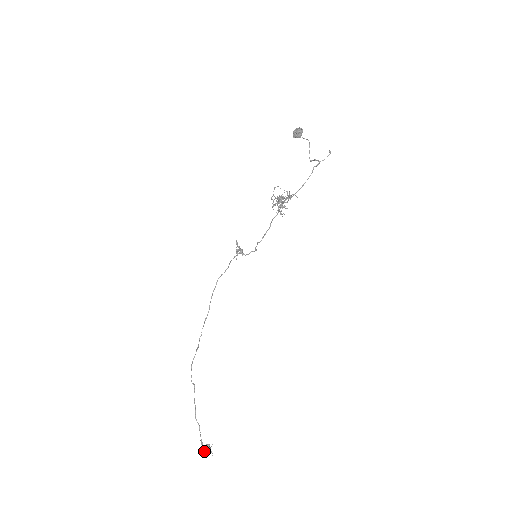
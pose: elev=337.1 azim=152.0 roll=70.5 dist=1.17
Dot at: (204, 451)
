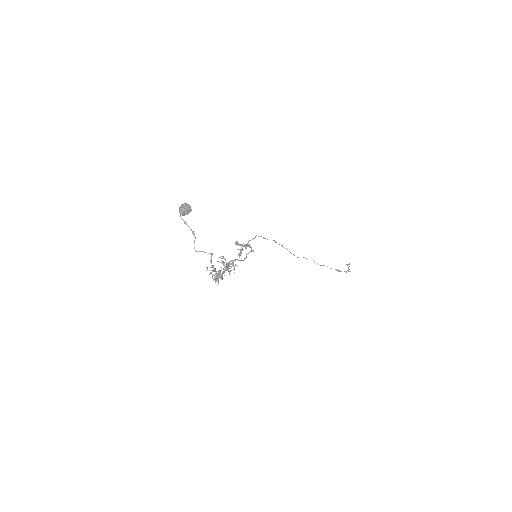
Dot at: occluded
